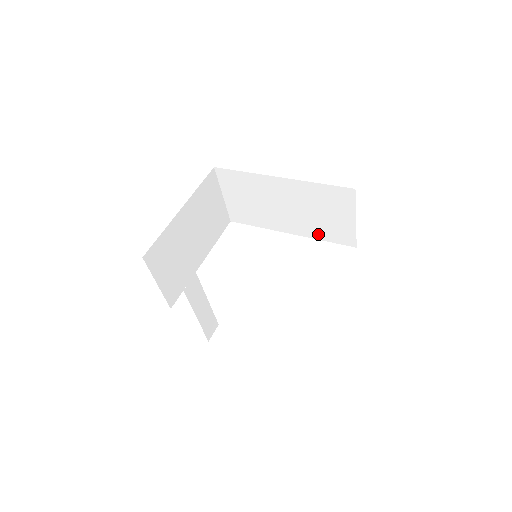
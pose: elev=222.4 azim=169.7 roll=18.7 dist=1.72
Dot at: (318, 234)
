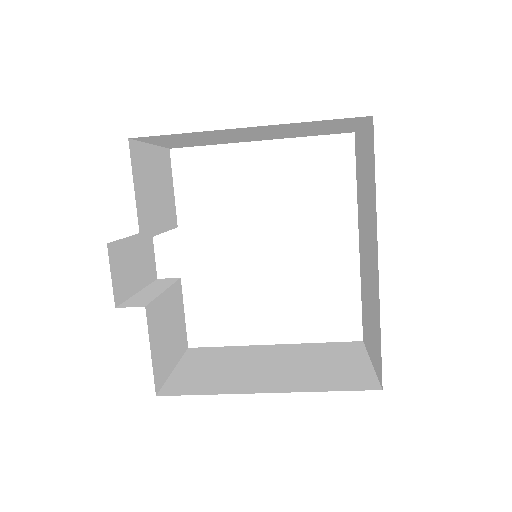
Dot at: occluded
